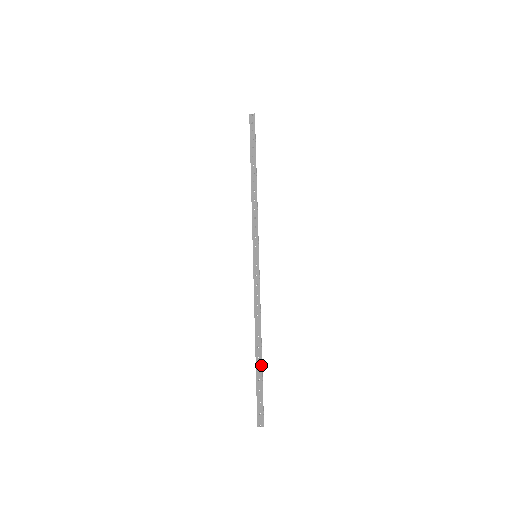
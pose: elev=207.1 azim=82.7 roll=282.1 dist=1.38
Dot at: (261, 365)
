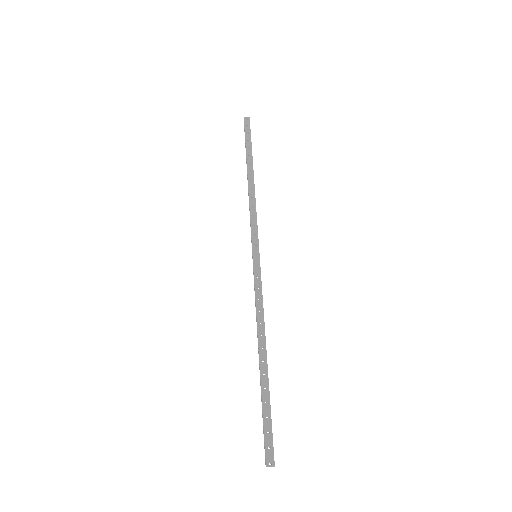
Dot at: (268, 383)
